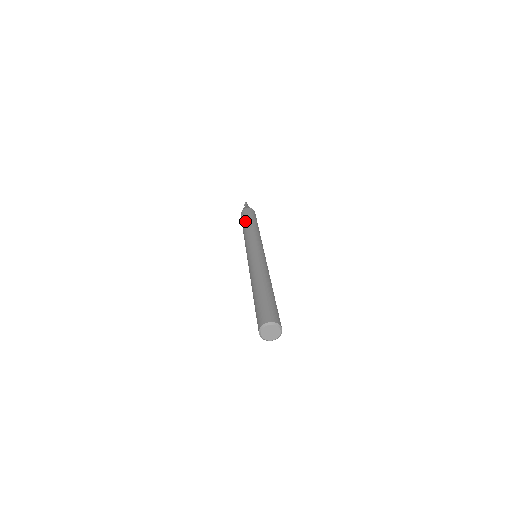
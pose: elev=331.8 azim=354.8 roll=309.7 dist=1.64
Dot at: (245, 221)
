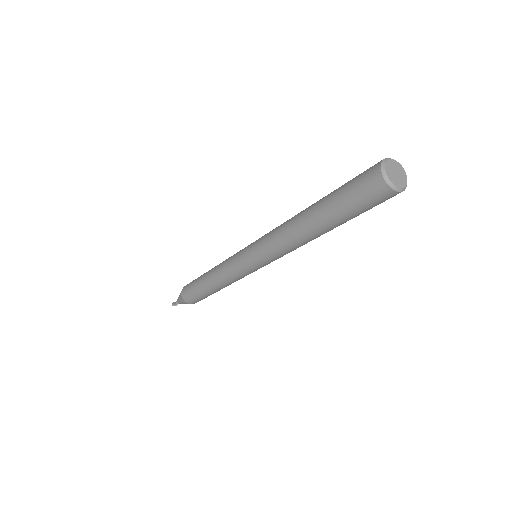
Dot at: occluded
